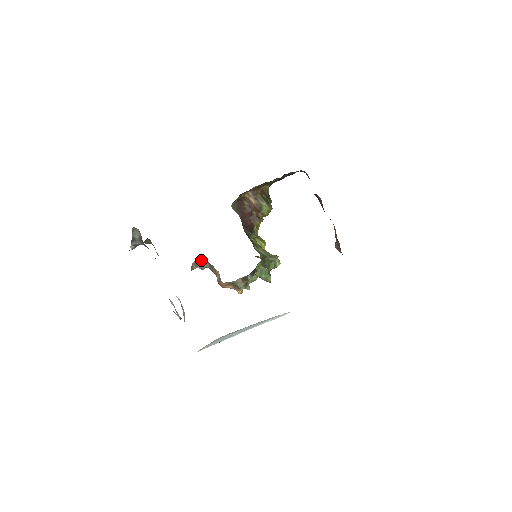
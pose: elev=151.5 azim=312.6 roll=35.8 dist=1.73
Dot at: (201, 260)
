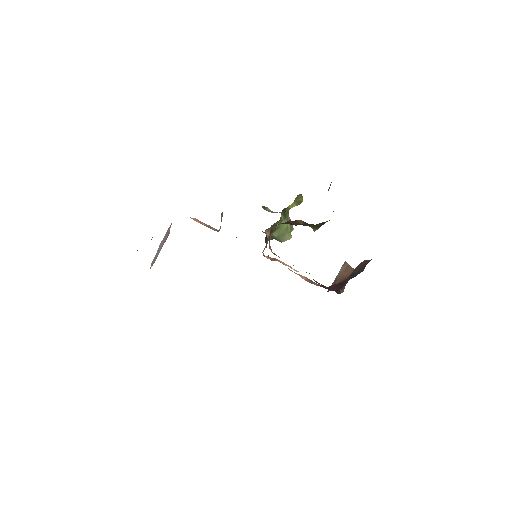
Dot at: occluded
